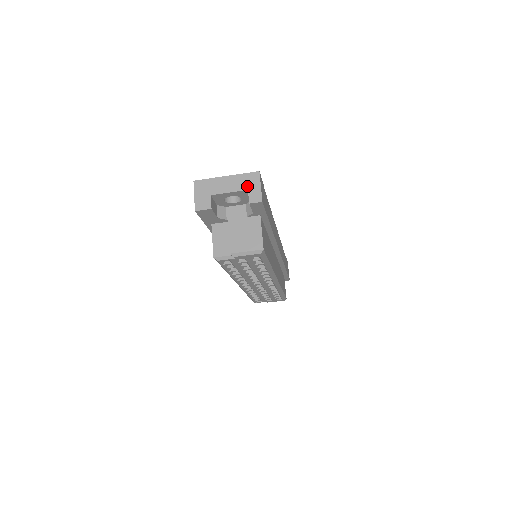
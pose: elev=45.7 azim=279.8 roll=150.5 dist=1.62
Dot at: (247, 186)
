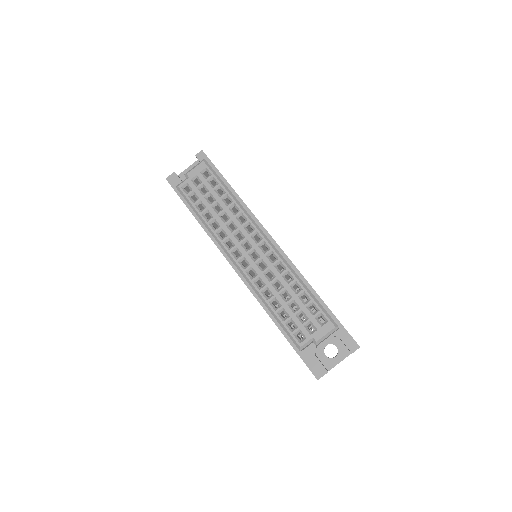
Dot at: (198, 161)
